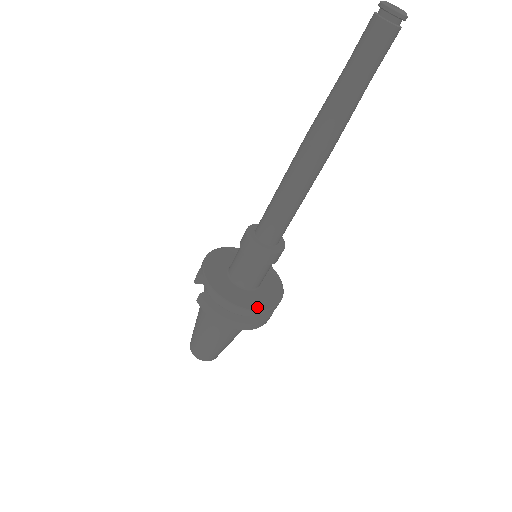
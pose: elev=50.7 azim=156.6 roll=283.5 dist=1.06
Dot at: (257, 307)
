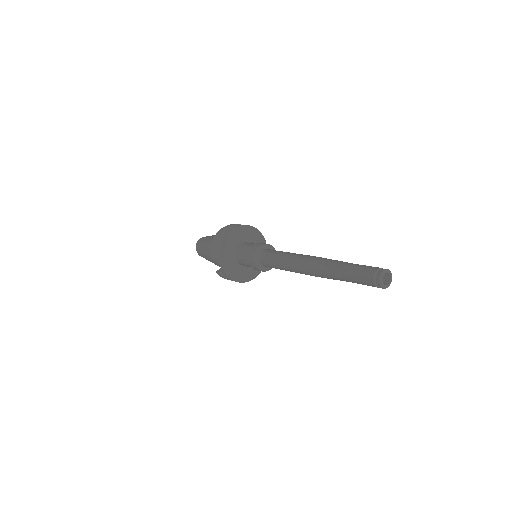
Dot at: (256, 275)
